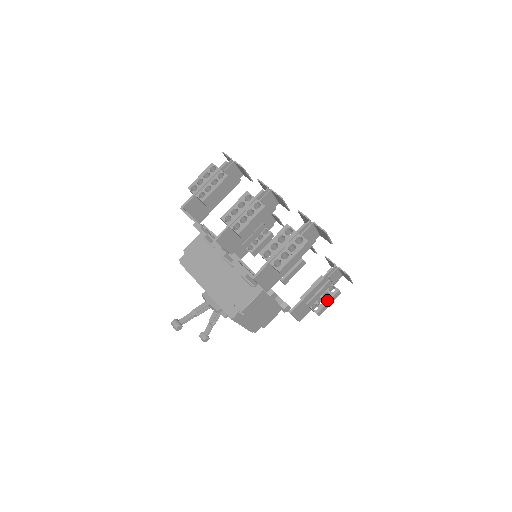
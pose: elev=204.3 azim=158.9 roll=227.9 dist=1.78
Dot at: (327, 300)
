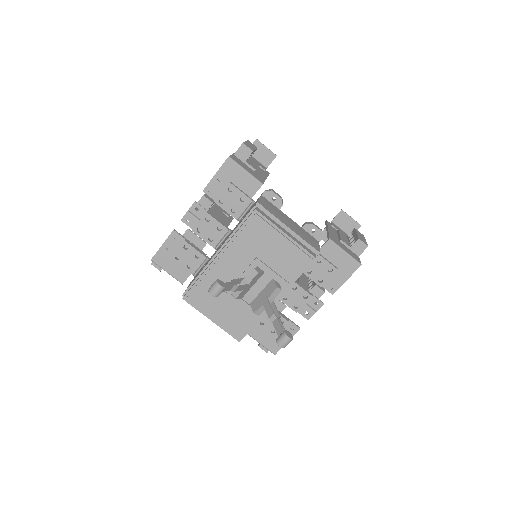
Dot at: (355, 234)
